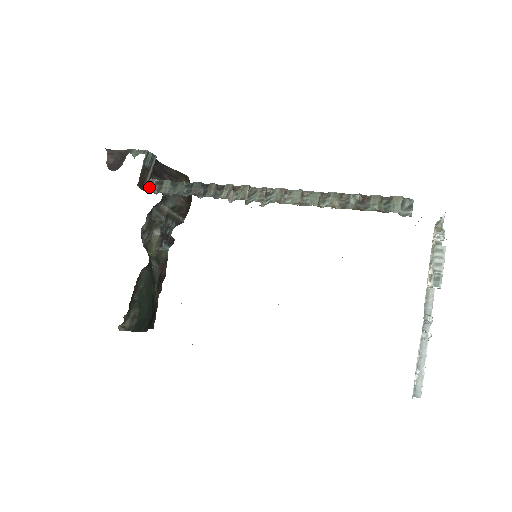
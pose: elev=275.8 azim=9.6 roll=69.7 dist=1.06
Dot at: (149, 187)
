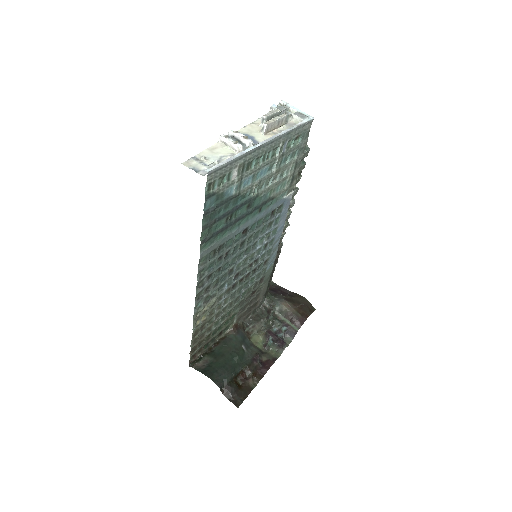
Dot at: occluded
